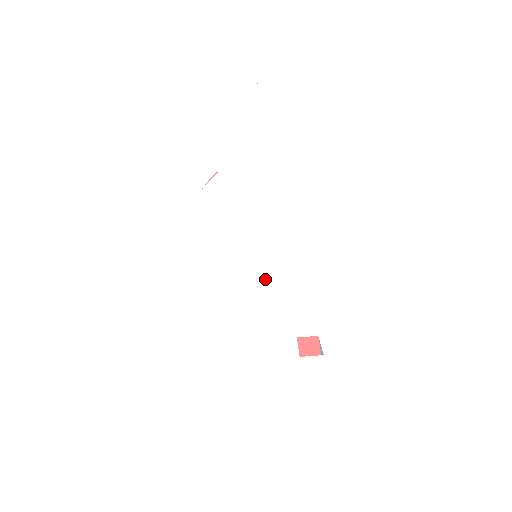
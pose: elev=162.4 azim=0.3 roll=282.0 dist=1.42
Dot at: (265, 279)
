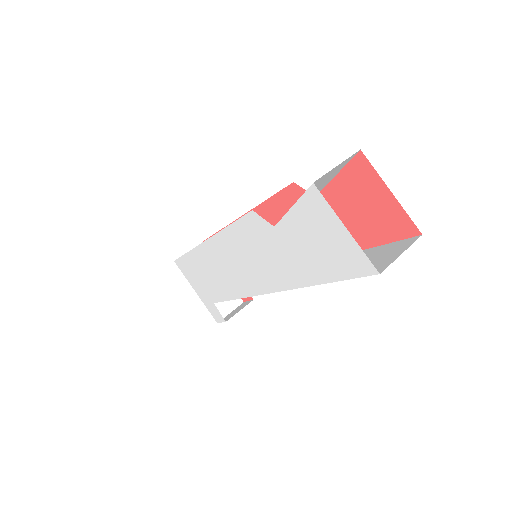
Dot at: (234, 277)
